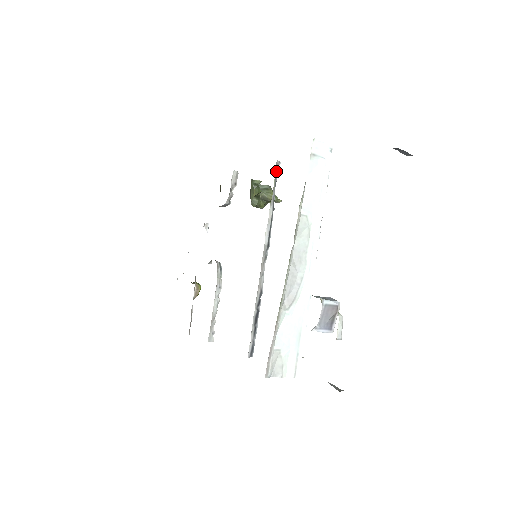
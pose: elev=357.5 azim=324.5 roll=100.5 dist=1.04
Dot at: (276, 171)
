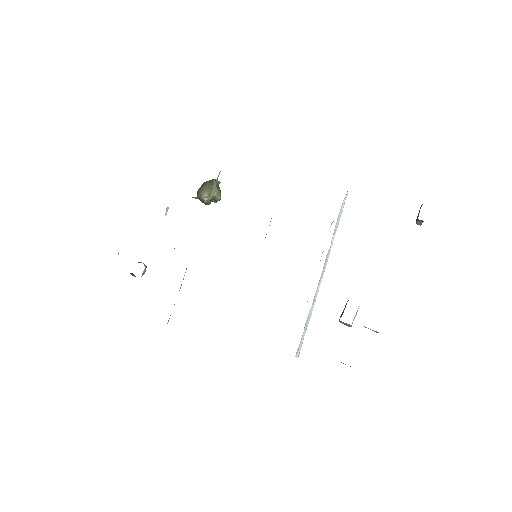
Dot at: occluded
